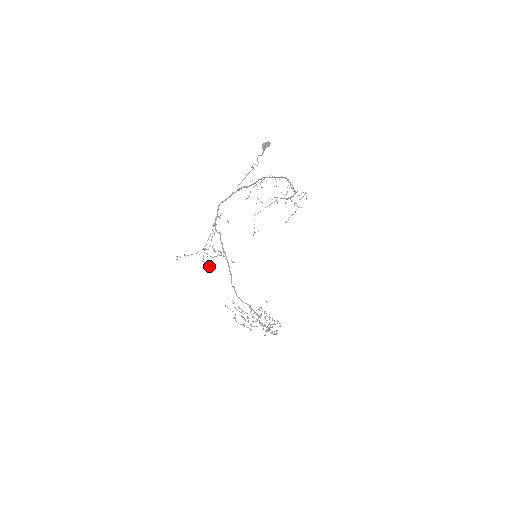
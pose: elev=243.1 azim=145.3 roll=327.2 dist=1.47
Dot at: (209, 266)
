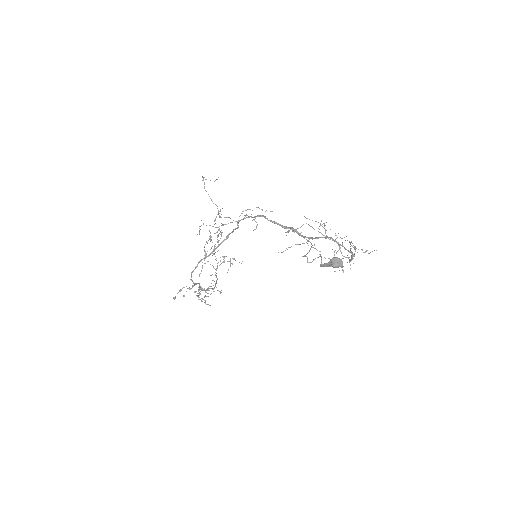
Dot at: occluded
